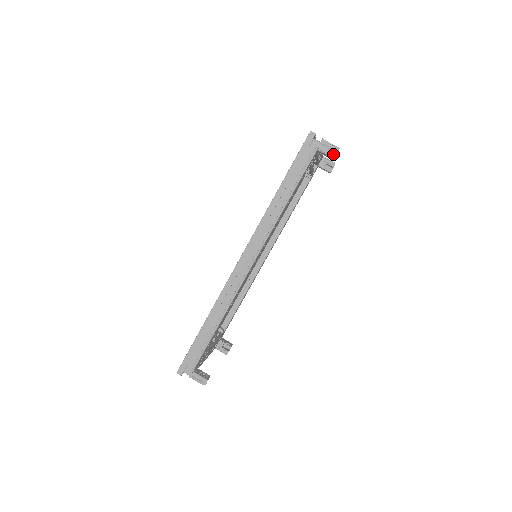
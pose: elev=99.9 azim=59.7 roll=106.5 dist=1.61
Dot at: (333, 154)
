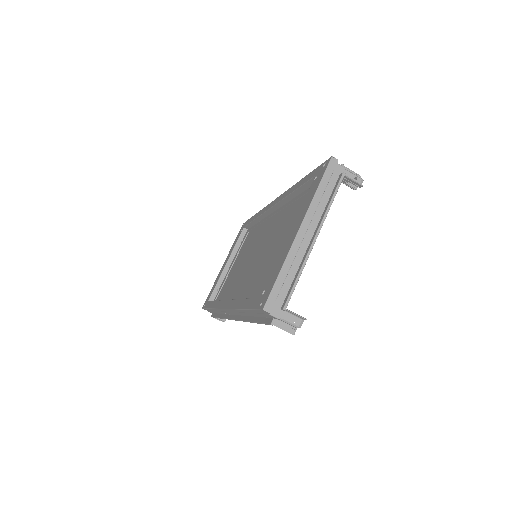
Dot at: (295, 327)
